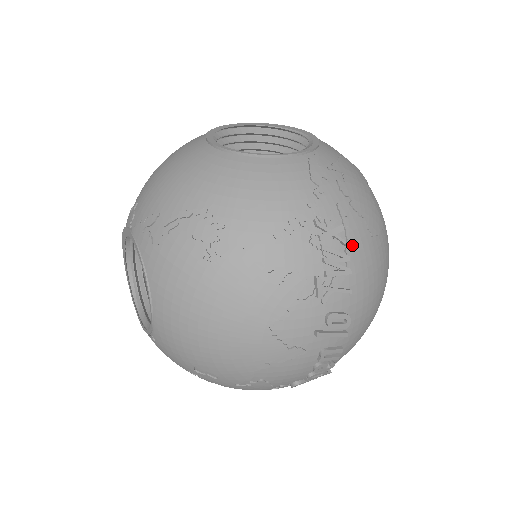
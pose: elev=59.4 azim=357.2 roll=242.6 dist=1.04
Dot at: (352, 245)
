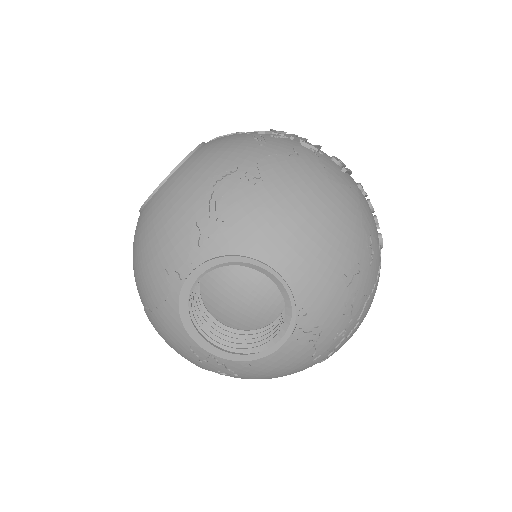
Dot at: occluded
